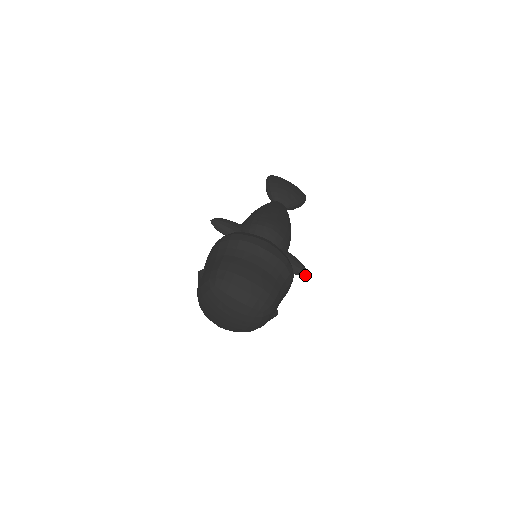
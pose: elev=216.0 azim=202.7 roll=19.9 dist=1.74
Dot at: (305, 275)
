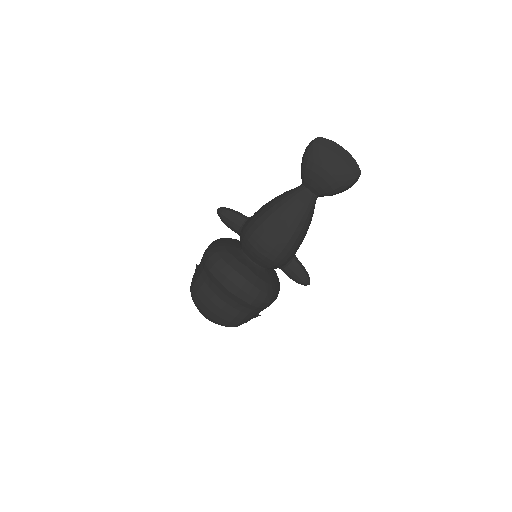
Dot at: (306, 285)
